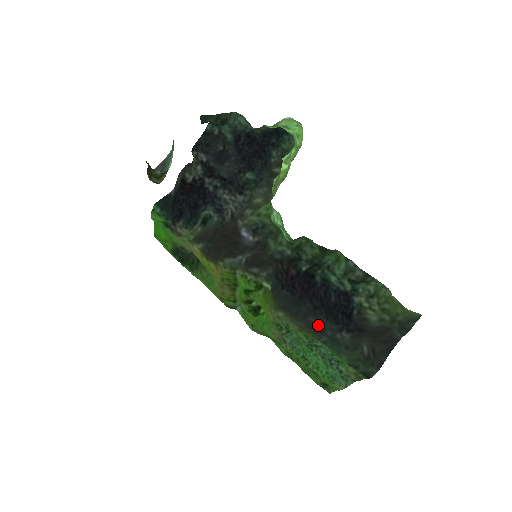
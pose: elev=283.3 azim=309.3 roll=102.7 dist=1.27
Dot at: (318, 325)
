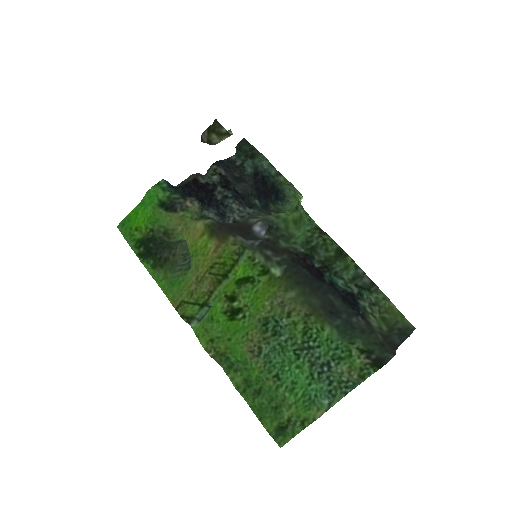
Dot at: (334, 306)
